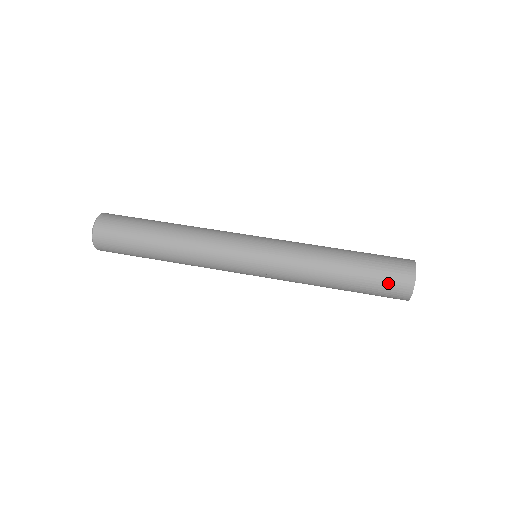
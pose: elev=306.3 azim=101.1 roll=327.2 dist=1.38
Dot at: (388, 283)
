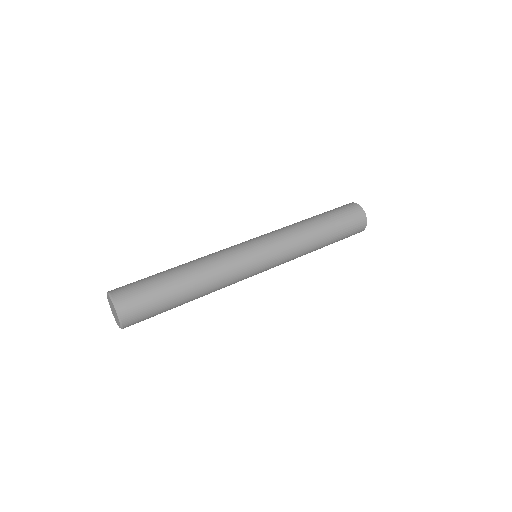
Dot at: (353, 227)
